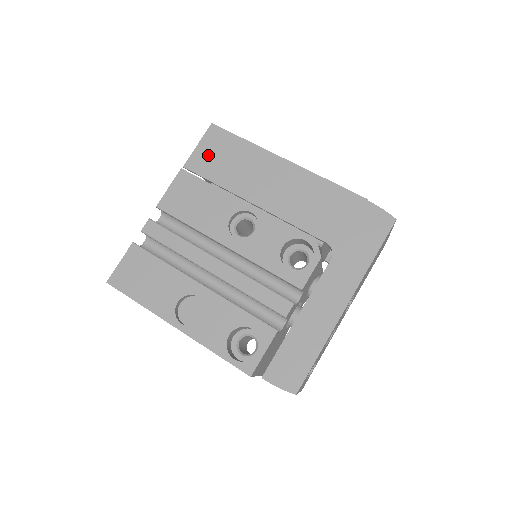
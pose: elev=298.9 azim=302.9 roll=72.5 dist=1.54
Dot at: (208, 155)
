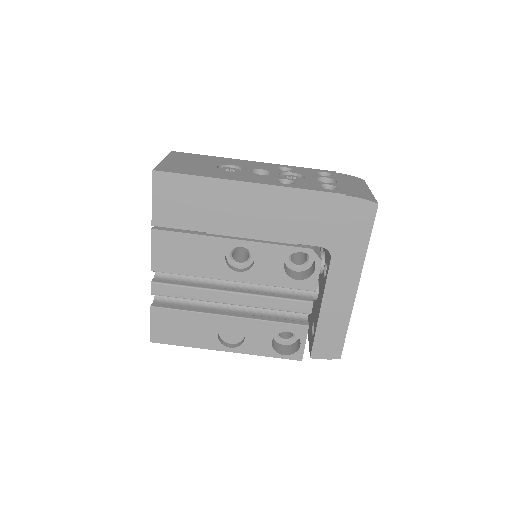
Dot at: (169, 206)
